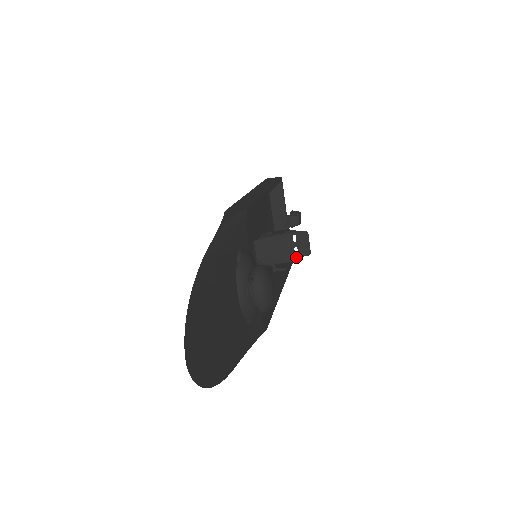
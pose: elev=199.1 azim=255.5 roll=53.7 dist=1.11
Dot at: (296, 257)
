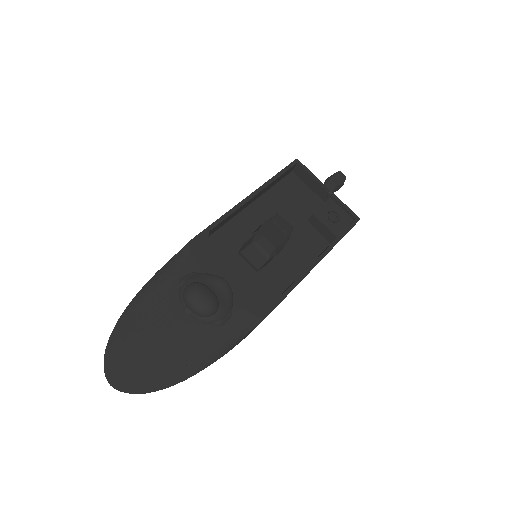
Dot at: (288, 237)
